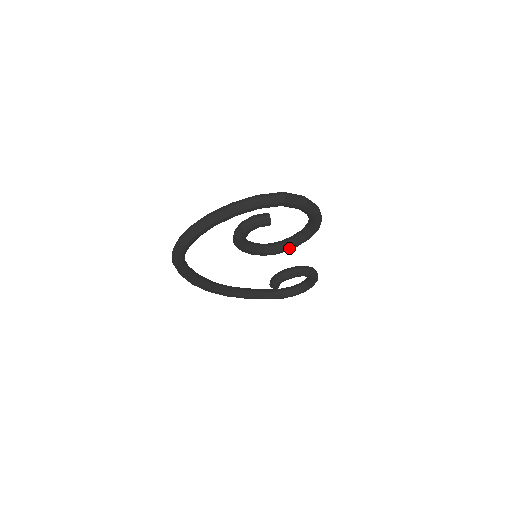
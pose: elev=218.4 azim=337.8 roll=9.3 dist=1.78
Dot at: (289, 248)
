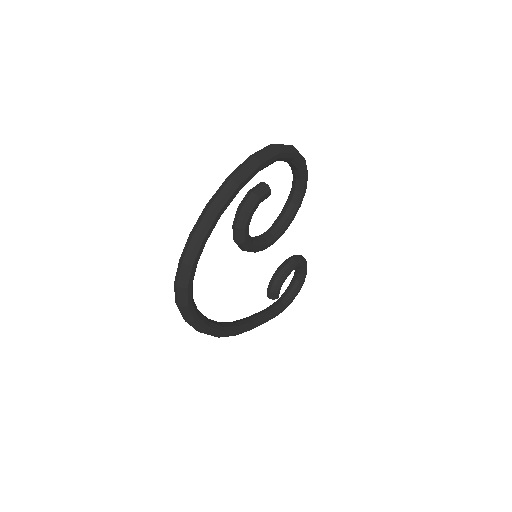
Dot at: (286, 226)
